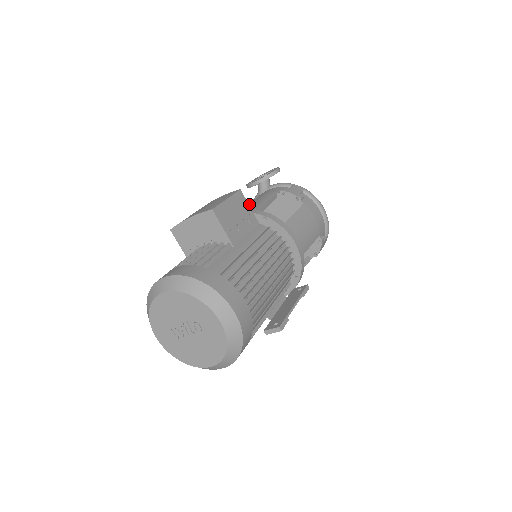
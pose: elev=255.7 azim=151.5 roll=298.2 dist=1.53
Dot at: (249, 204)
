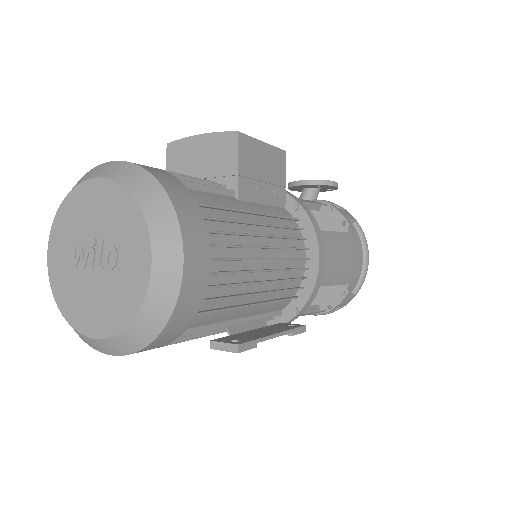
Dot at: occluded
